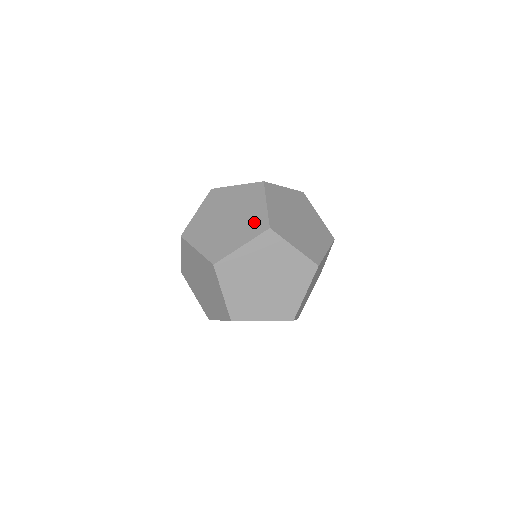
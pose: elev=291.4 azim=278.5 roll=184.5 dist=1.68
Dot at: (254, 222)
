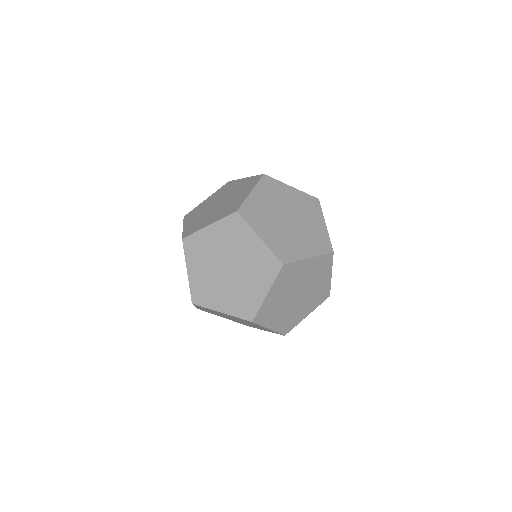
Dot at: (231, 206)
